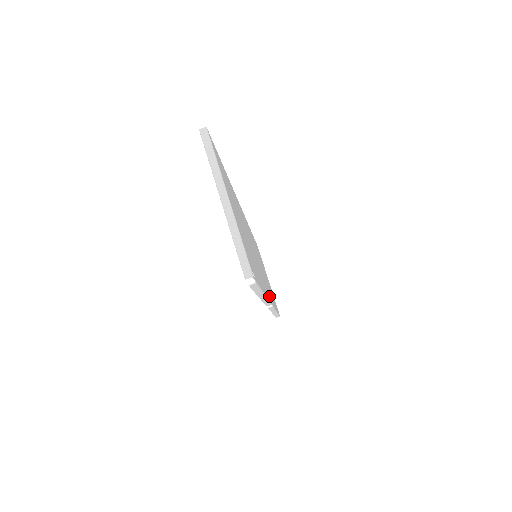
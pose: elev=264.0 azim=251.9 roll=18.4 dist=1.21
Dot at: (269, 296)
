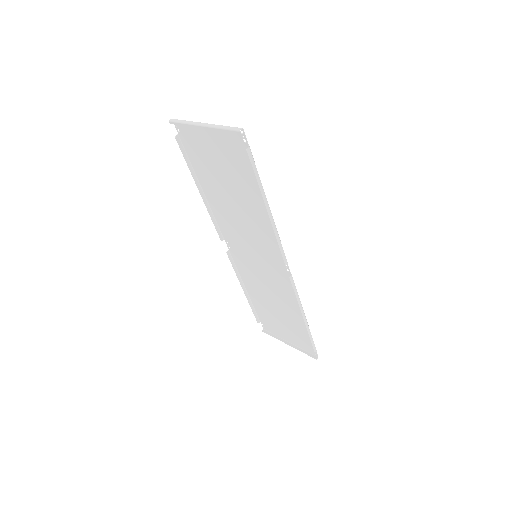
Dot at: (283, 265)
